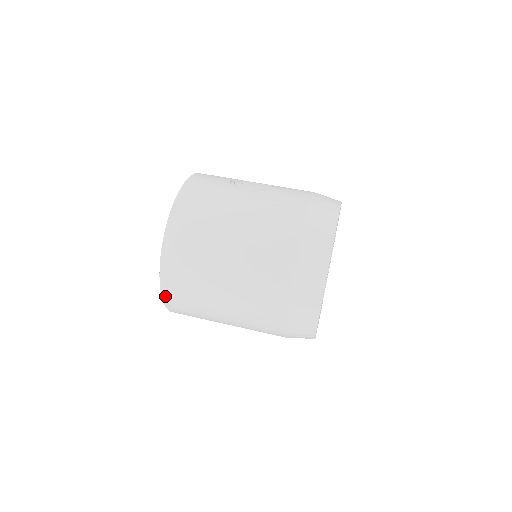
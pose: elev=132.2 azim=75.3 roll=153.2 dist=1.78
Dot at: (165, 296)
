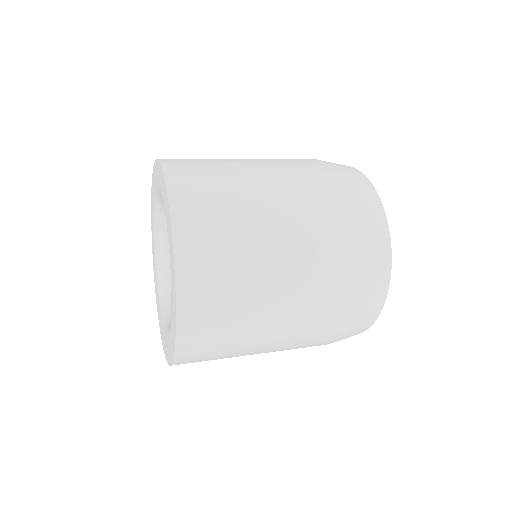
Dot at: (170, 177)
